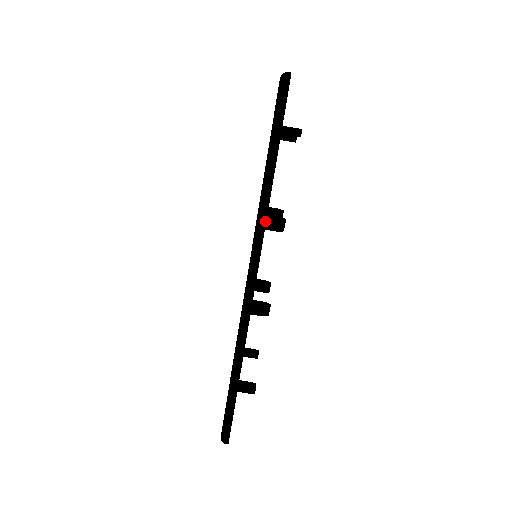
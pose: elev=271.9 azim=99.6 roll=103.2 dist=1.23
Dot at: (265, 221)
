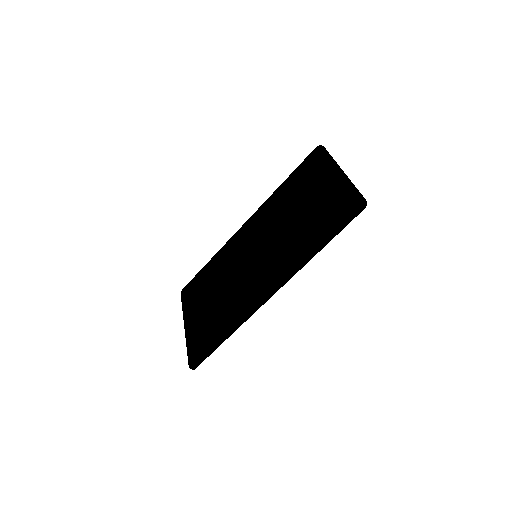
Dot at: occluded
